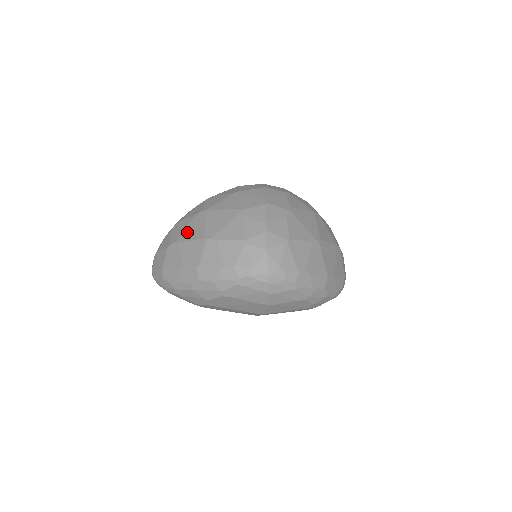
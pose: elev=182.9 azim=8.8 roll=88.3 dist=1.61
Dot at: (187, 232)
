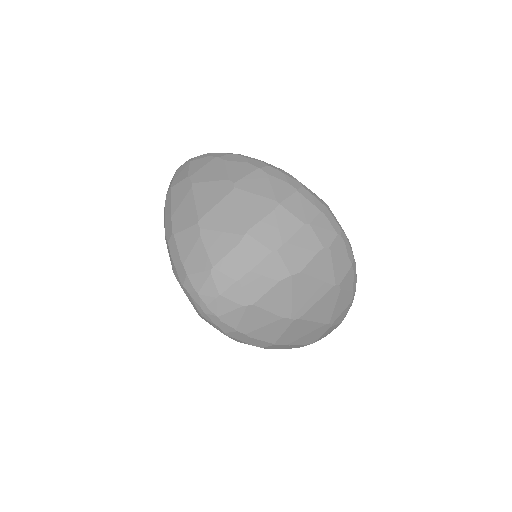
Dot at: (205, 188)
